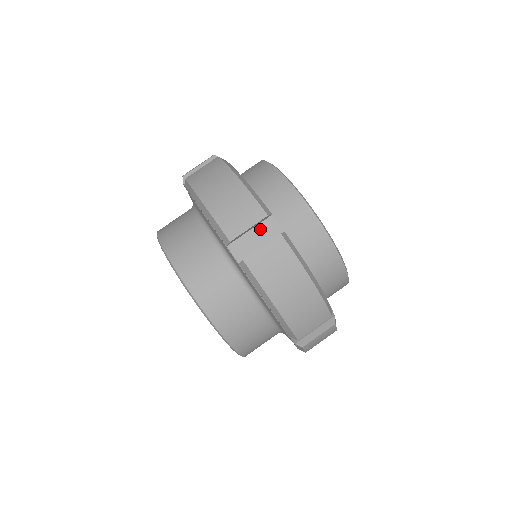
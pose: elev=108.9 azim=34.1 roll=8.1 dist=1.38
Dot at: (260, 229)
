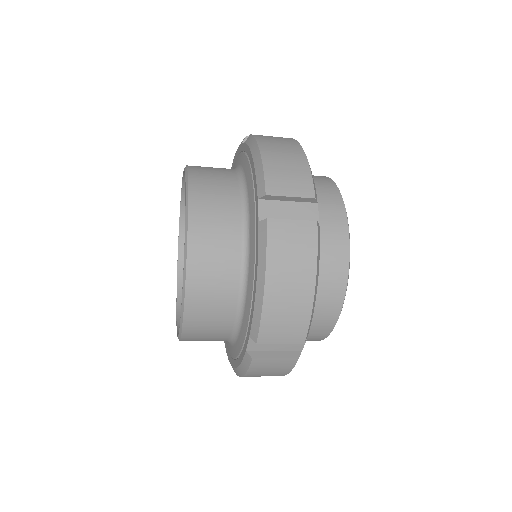
Dot at: (299, 207)
